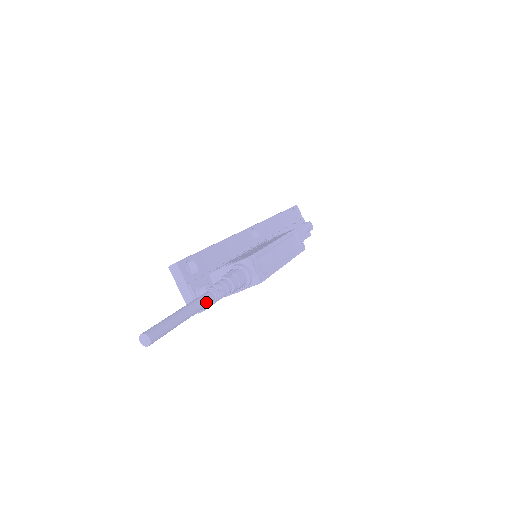
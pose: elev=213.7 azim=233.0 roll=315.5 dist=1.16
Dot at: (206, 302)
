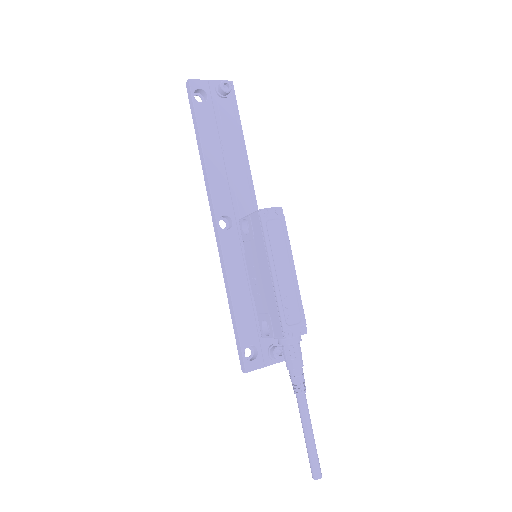
Dot at: (306, 407)
